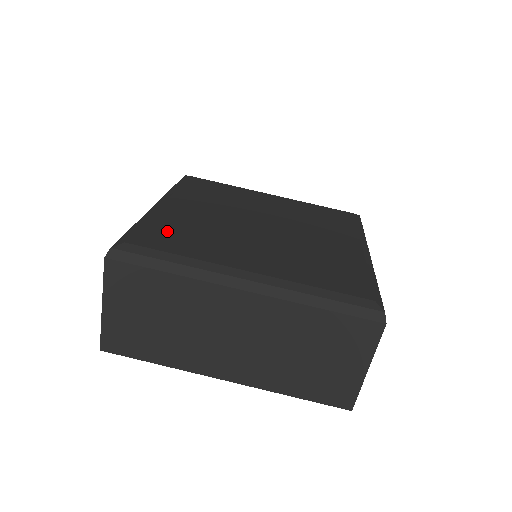
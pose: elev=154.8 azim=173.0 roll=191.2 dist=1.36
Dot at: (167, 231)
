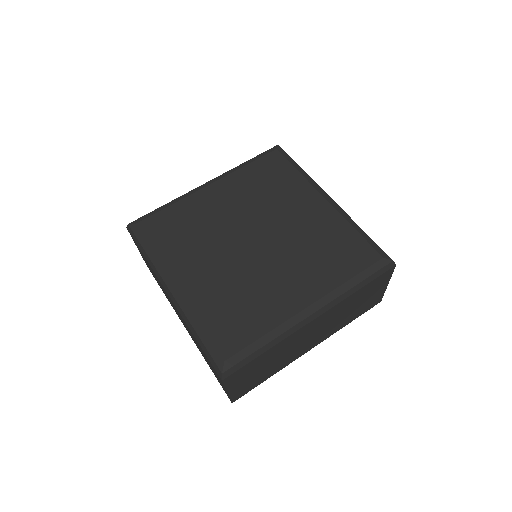
Dot at: (173, 221)
